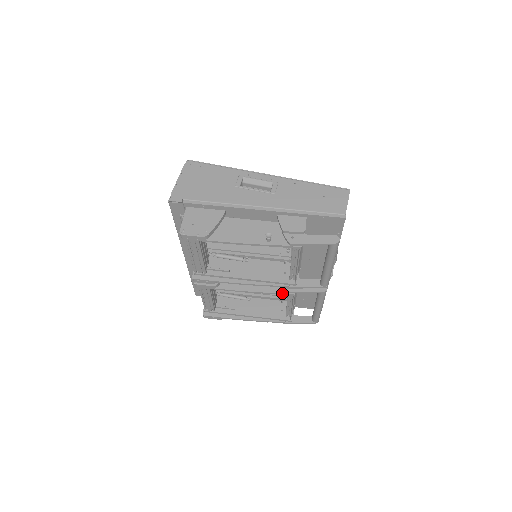
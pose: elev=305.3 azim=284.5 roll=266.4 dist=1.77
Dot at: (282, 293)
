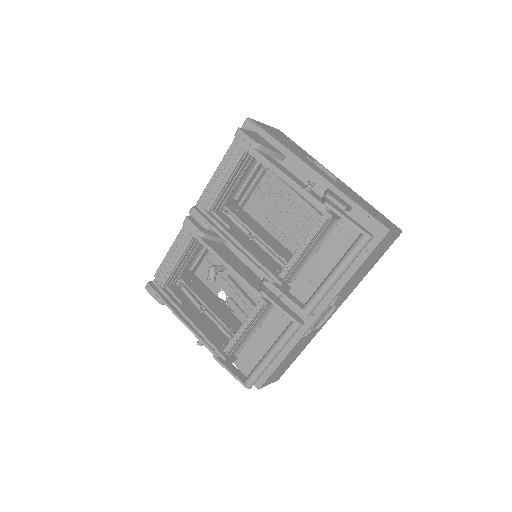
Dot at: (257, 290)
